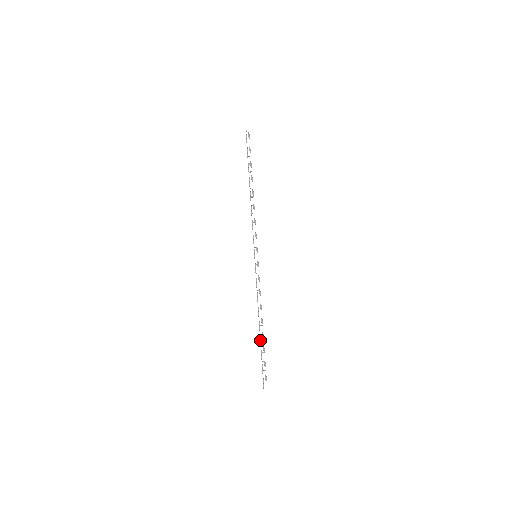
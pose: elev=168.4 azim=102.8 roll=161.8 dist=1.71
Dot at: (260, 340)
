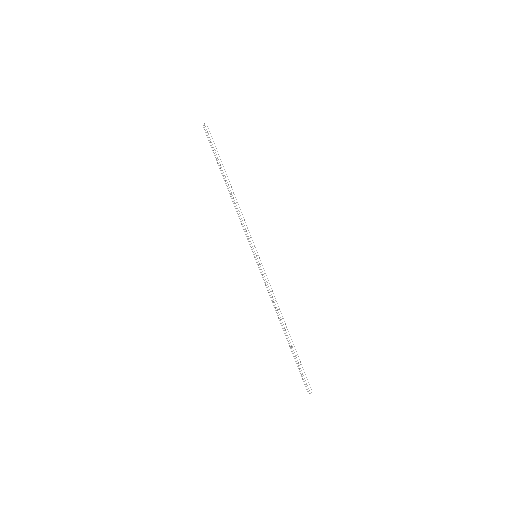
Dot at: occluded
